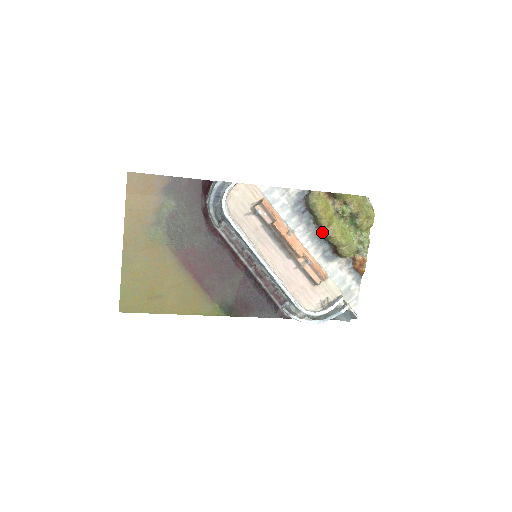
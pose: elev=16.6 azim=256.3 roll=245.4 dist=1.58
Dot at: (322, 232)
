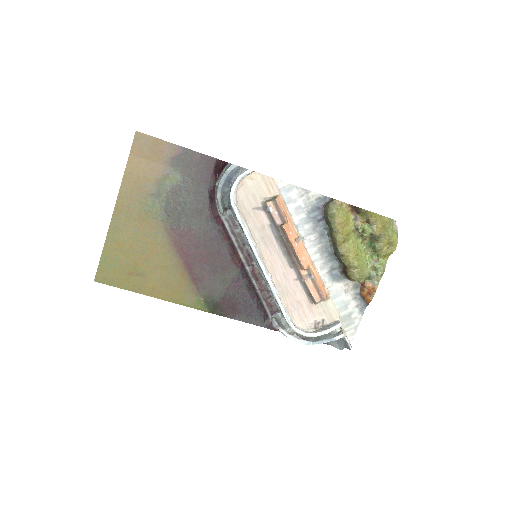
Dot at: (335, 247)
